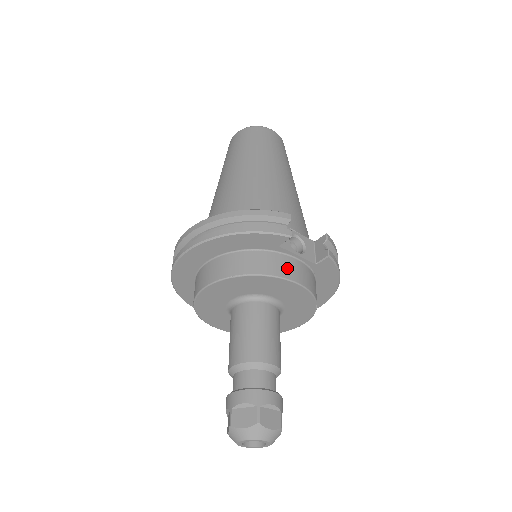
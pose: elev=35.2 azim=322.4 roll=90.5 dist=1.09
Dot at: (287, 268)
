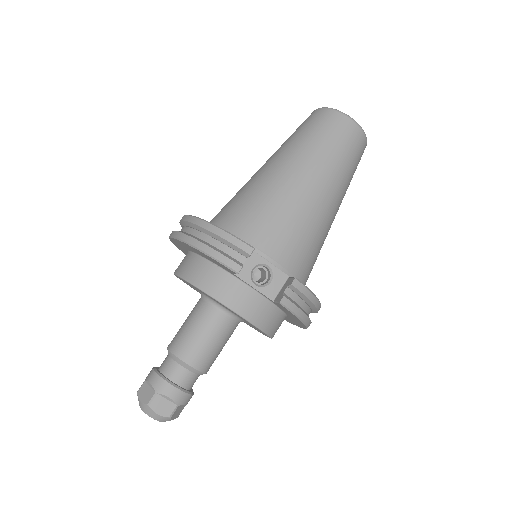
Dot at: (234, 296)
